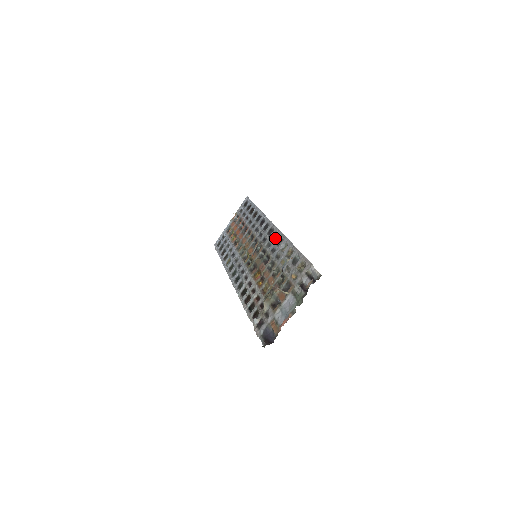
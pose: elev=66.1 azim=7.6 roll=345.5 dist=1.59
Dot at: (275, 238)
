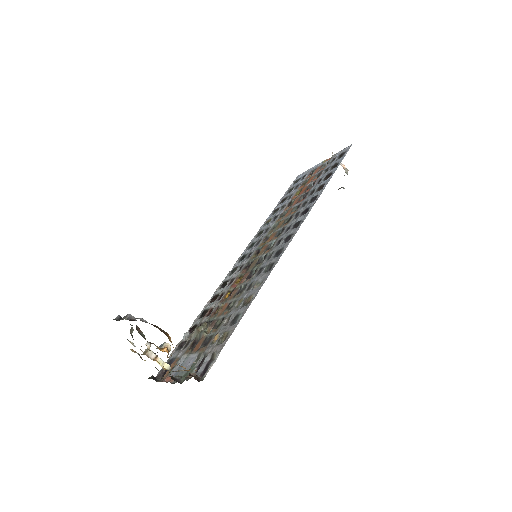
Dot at: (276, 256)
